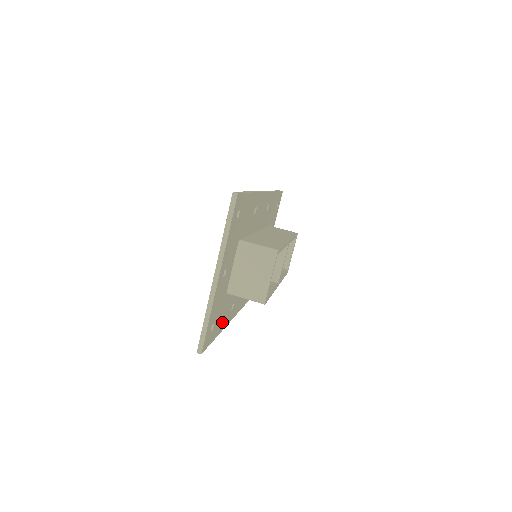
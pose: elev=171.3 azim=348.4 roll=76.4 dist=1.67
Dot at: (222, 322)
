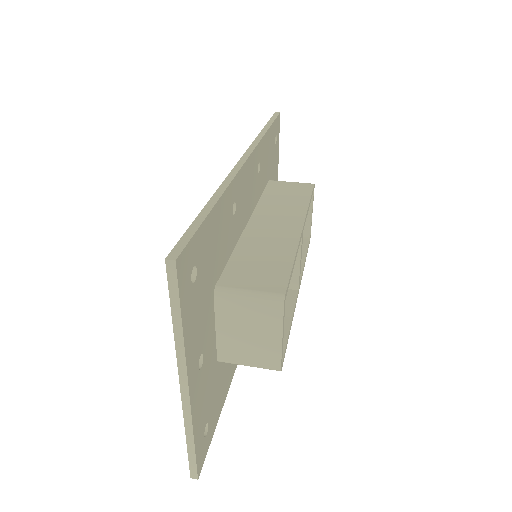
Dot at: (224, 387)
